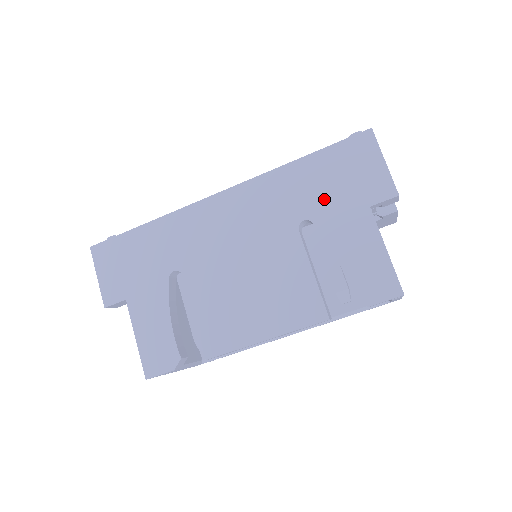
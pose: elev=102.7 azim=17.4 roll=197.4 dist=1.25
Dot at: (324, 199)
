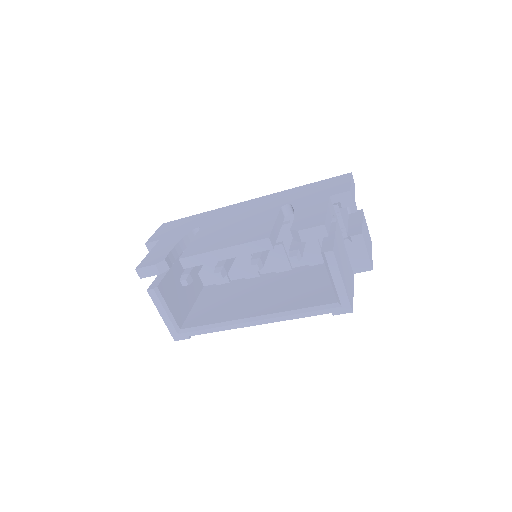
Dot at: (305, 196)
